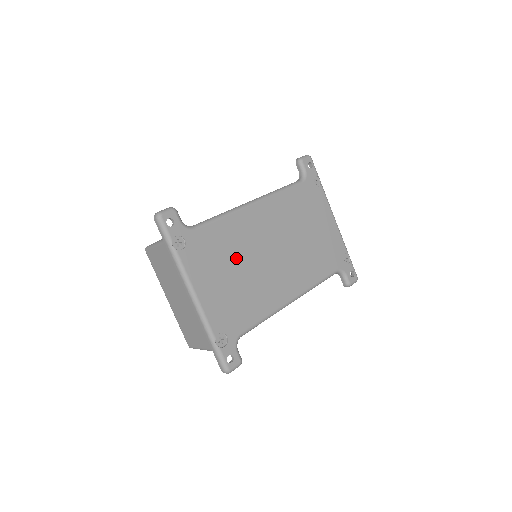
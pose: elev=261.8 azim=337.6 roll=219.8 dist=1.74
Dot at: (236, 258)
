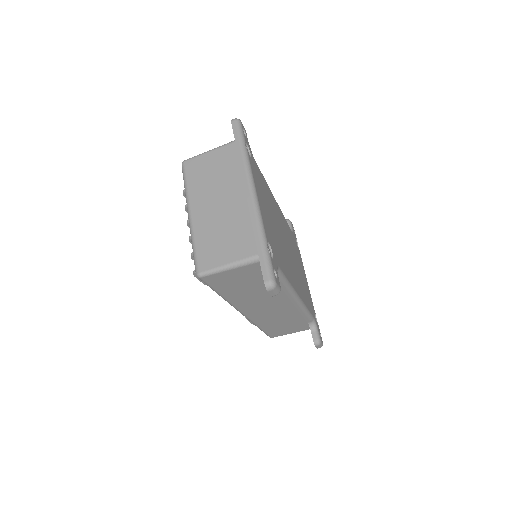
Dot at: (272, 213)
